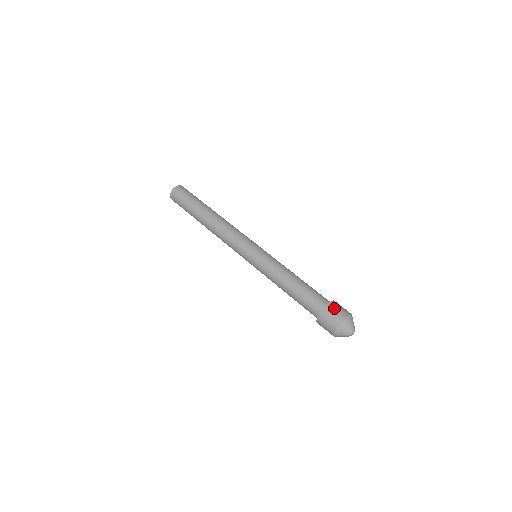
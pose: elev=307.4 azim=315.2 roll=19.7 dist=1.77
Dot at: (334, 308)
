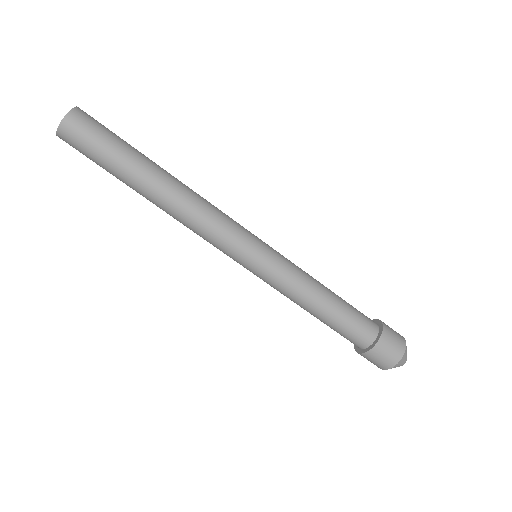
Dot at: (376, 357)
